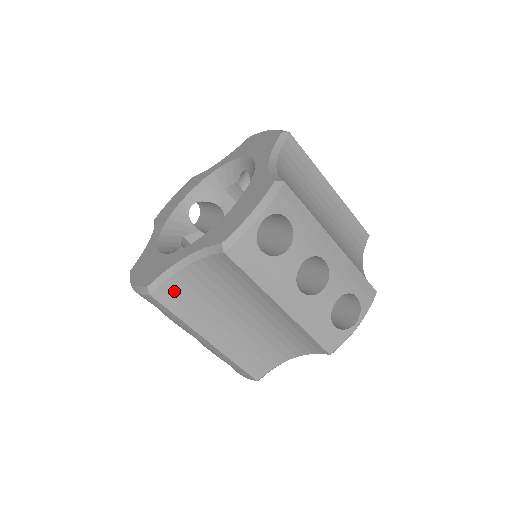
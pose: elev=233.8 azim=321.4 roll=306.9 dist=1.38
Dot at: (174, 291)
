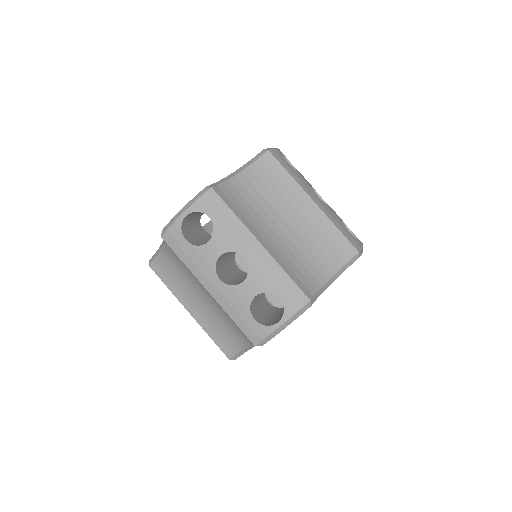
Dot at: (162, 266)
